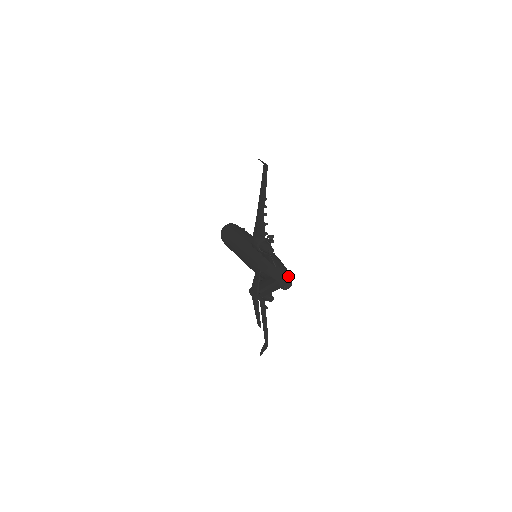
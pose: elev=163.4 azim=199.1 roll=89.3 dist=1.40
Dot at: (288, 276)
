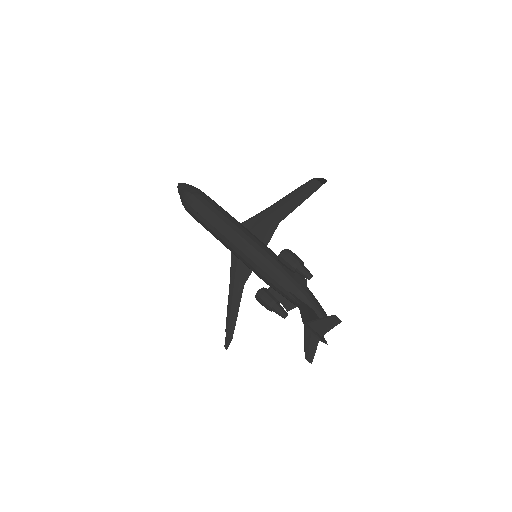
Dot at: occluded
